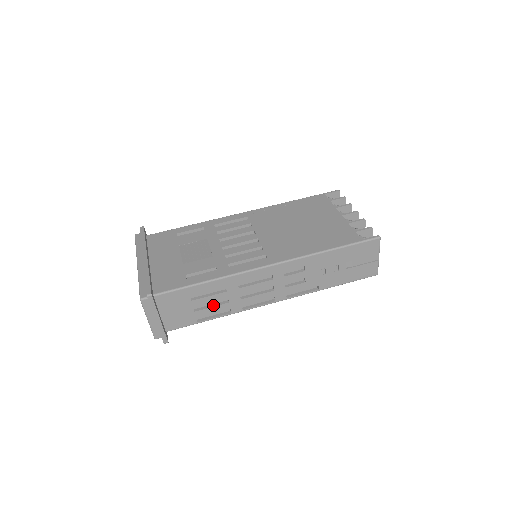
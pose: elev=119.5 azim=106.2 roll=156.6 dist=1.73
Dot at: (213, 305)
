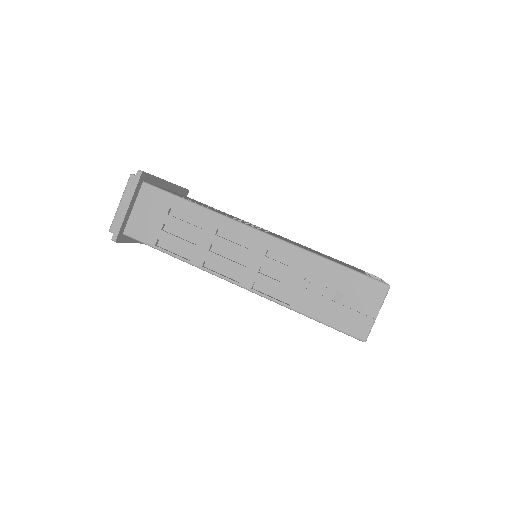
Dot at: (181, 238)
